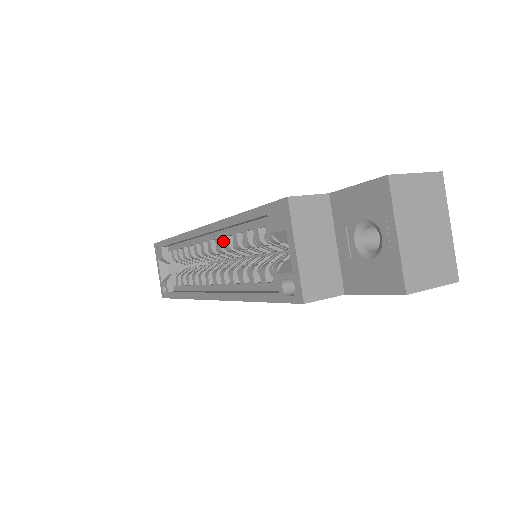
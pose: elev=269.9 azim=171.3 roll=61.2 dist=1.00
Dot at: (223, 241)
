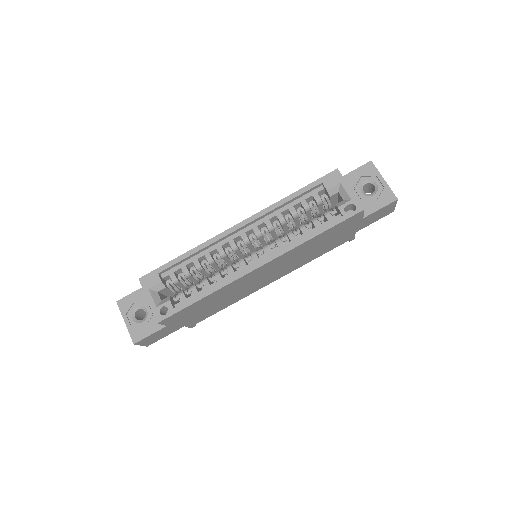
Dot at: (258, 229)
